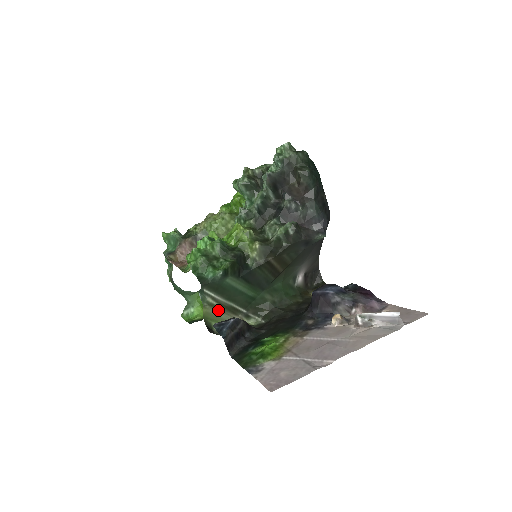
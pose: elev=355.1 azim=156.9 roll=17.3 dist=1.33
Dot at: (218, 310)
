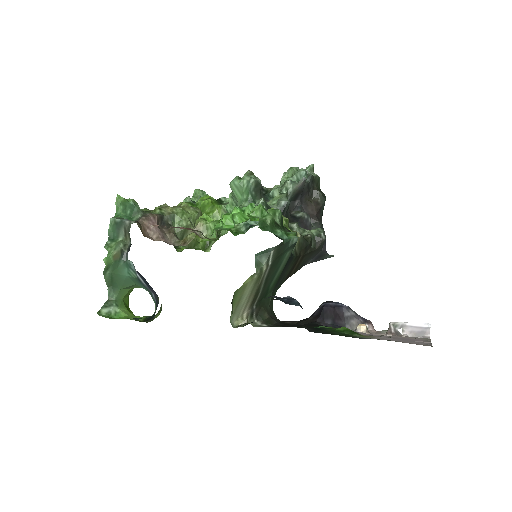
Dot at: (252, 288)
